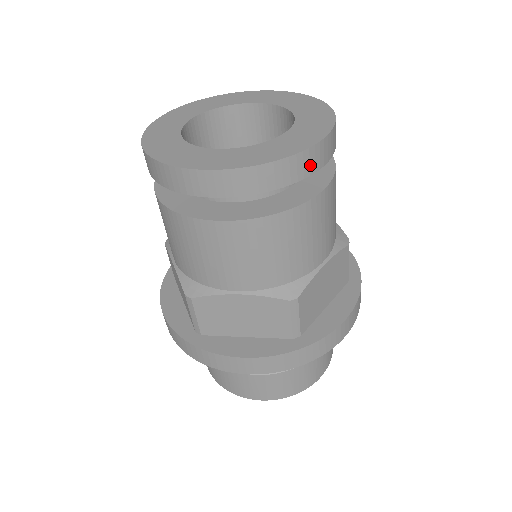
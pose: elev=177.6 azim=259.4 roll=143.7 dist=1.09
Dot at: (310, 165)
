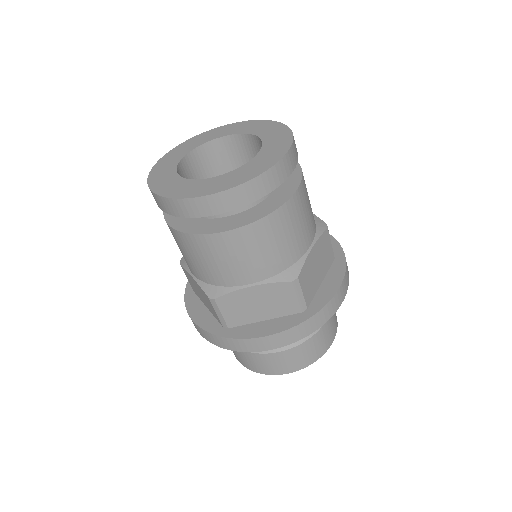
Dot at: (282, 174)
